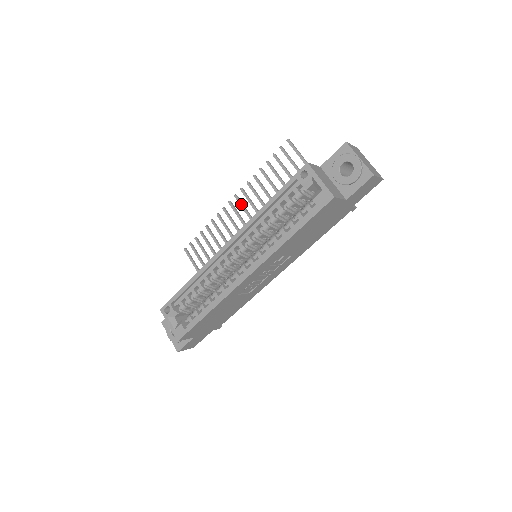
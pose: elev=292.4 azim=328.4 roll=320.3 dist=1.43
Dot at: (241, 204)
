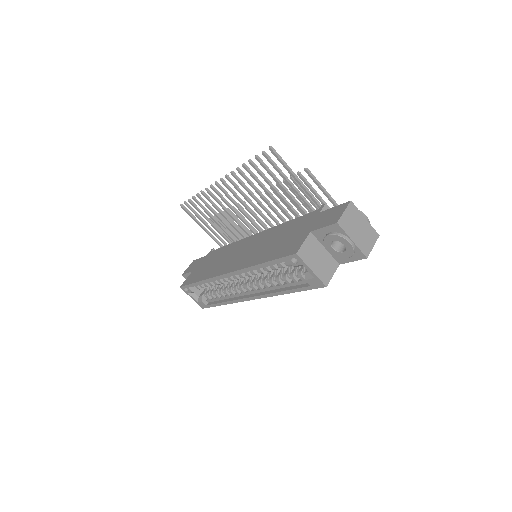
Dot at: (229, 190)
